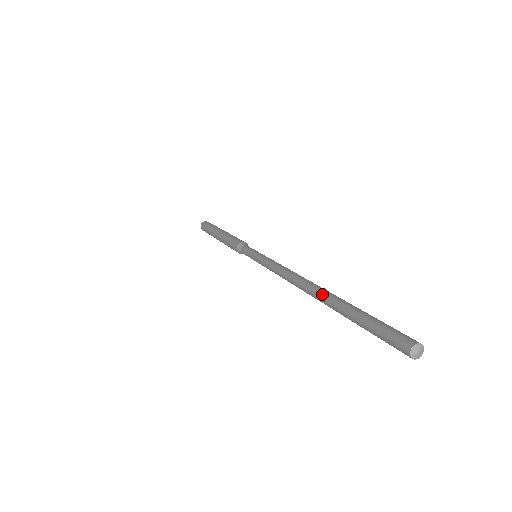
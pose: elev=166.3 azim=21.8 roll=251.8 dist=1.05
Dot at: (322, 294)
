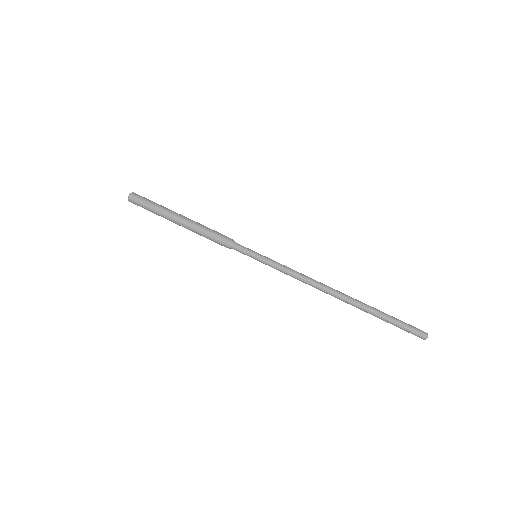
Dot at: occluded
